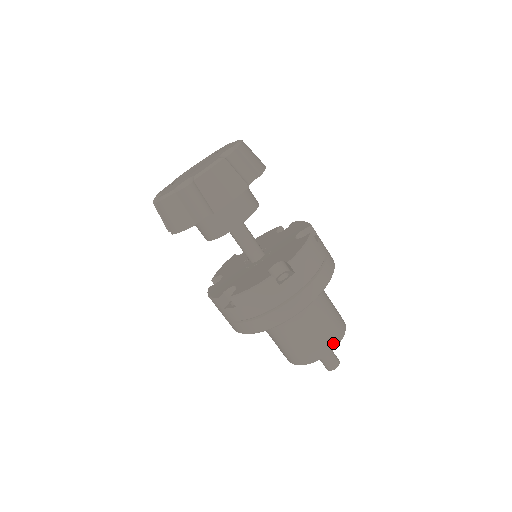
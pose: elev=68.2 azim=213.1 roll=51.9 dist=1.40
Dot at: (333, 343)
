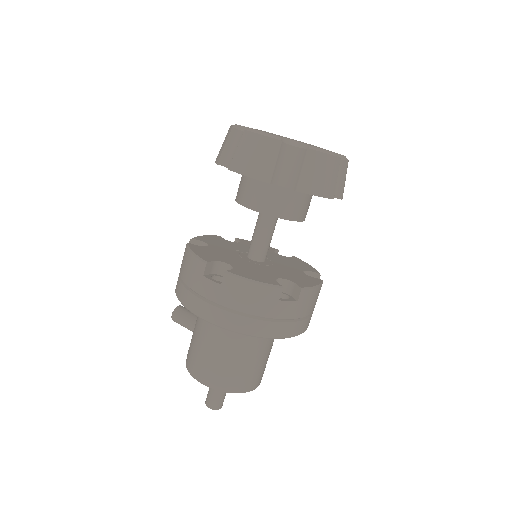
Dot at: (248, 387)
